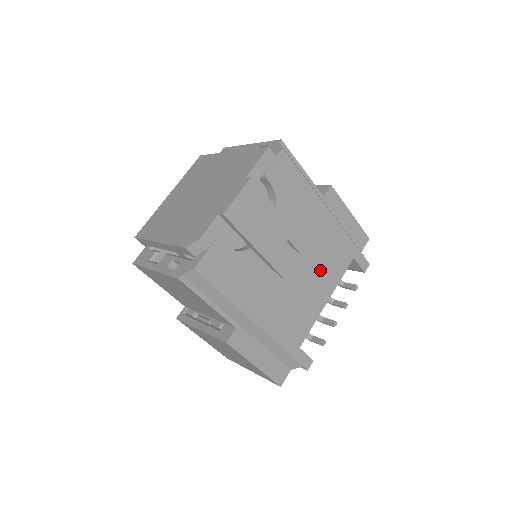
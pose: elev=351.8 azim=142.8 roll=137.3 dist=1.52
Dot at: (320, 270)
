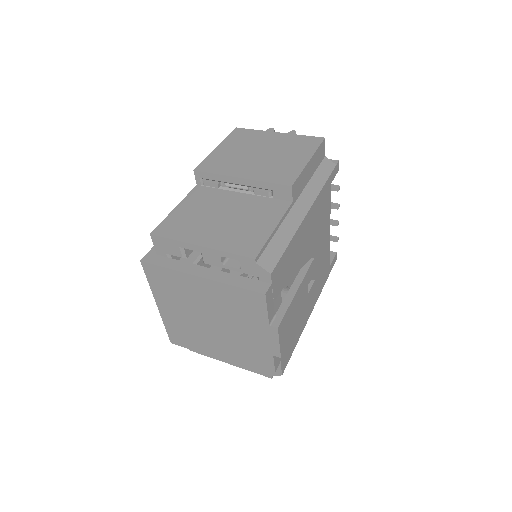
Dot at: (320, 234)
